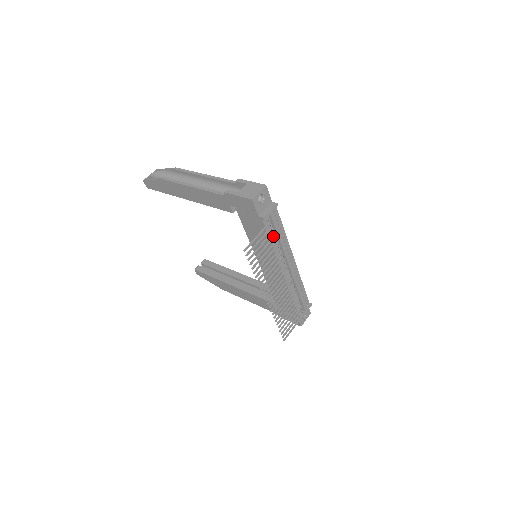
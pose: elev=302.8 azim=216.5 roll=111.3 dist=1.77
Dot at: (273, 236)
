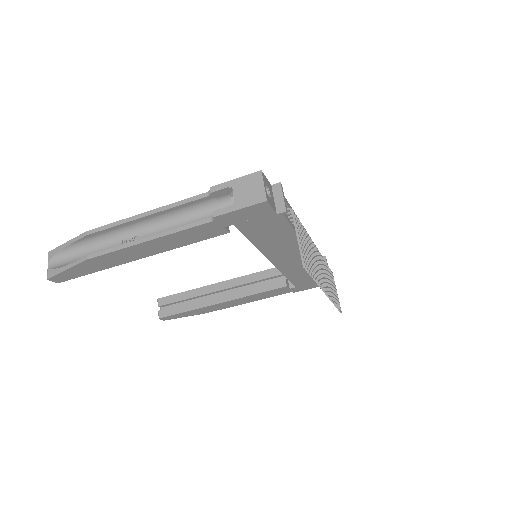
Dot at: occluded
